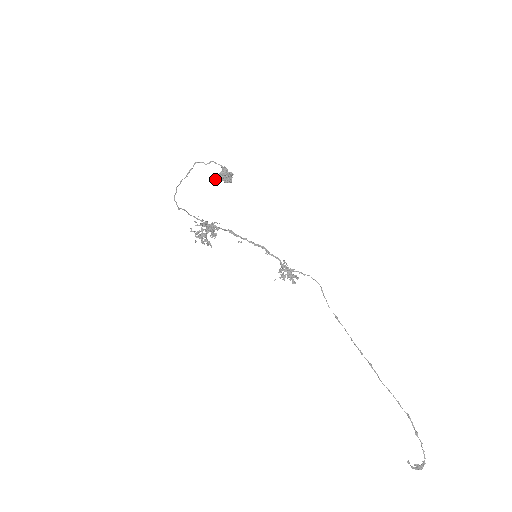
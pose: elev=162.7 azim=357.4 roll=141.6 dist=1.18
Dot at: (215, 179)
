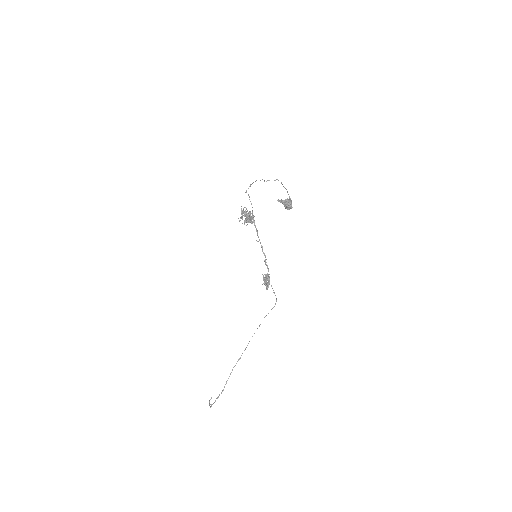
Dot at: occluded
